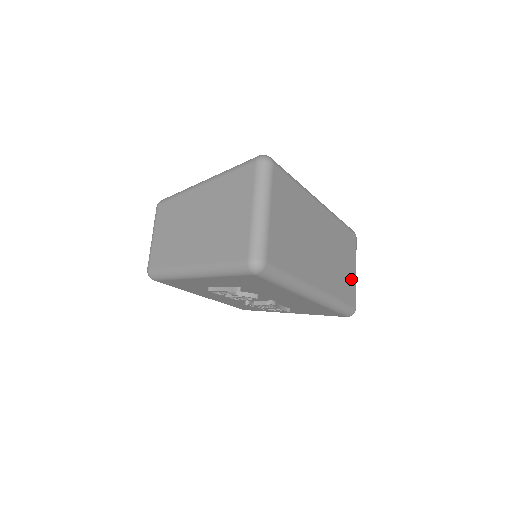
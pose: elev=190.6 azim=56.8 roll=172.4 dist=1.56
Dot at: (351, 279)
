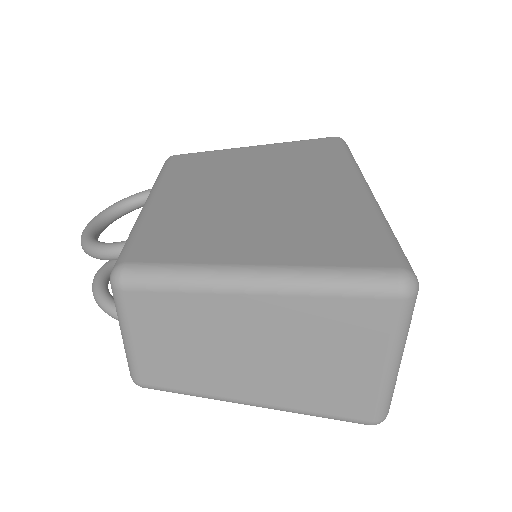
Dot at: occluded
